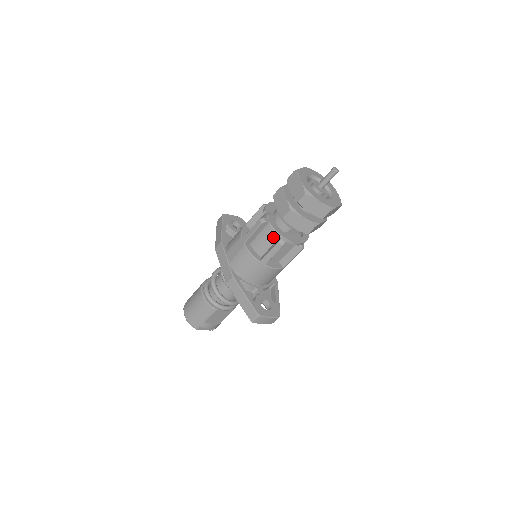
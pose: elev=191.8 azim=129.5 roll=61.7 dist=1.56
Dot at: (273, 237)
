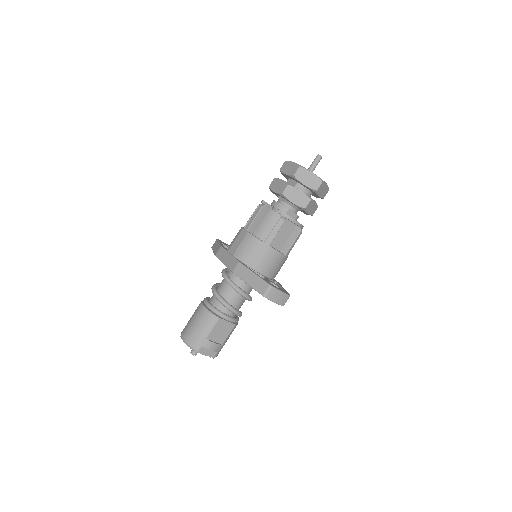
Dot at: (274, 218)
